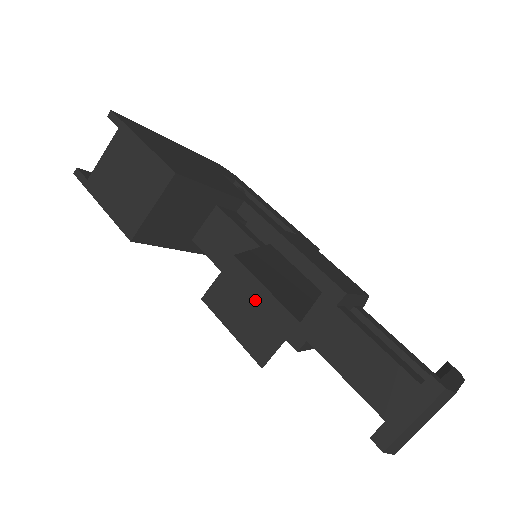
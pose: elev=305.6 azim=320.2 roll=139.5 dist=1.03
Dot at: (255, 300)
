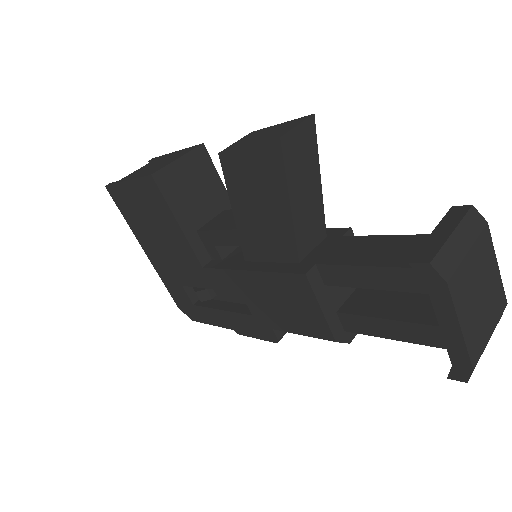
Dot at: (272, 129)
